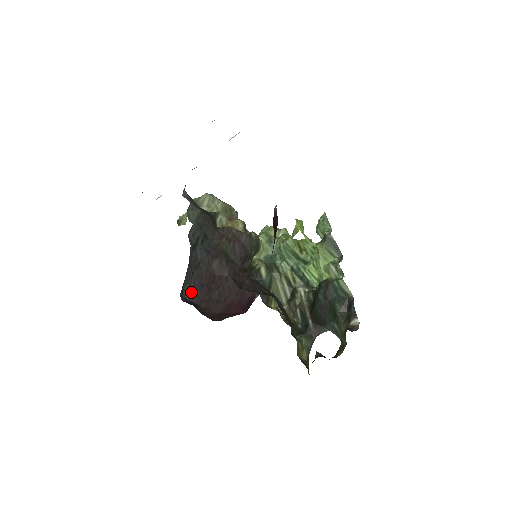
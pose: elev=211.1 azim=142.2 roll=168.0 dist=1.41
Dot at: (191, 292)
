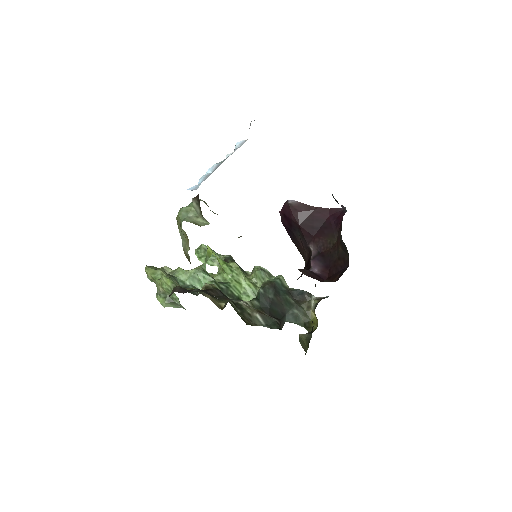
Dot at: occluded
